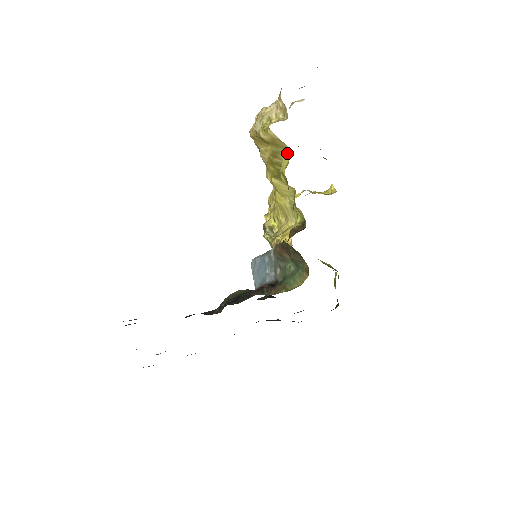
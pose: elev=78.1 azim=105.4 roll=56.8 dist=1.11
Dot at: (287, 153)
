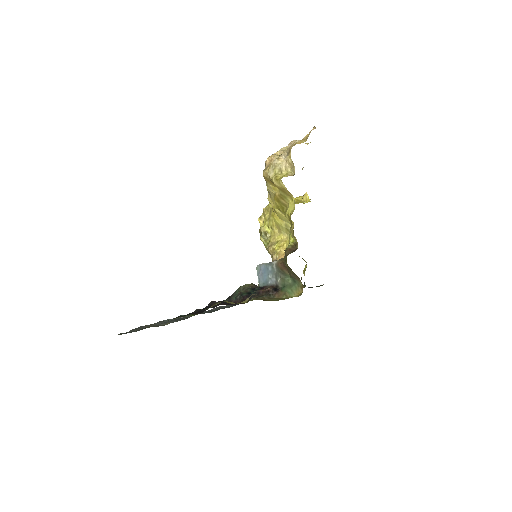
Dot at: (293, 201)
